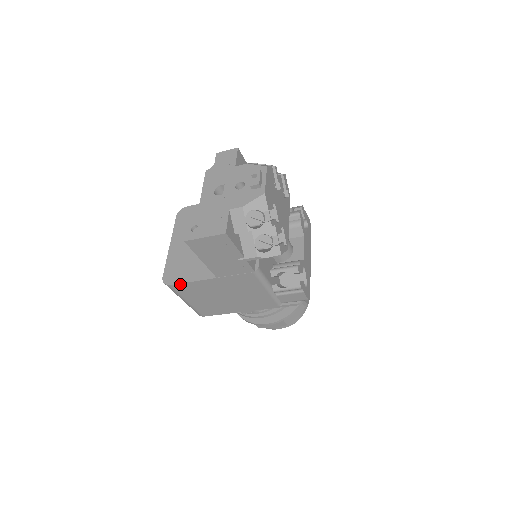
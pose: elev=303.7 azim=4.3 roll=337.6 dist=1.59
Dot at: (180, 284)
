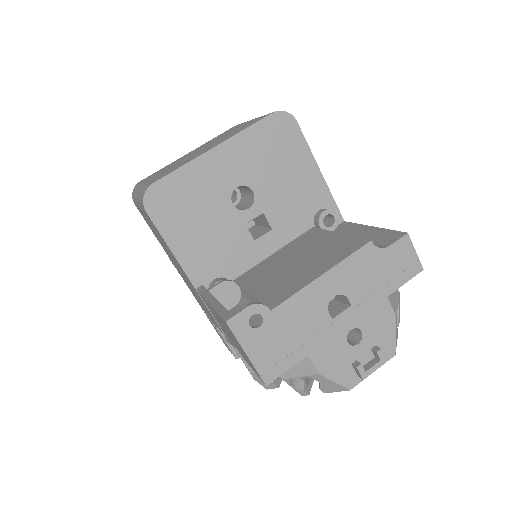
Dot at: (157, 228)
